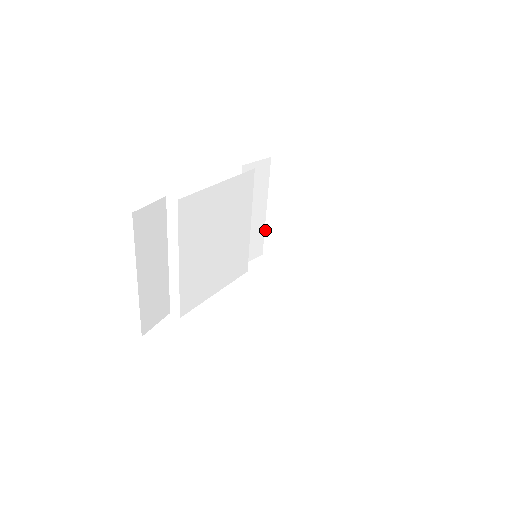
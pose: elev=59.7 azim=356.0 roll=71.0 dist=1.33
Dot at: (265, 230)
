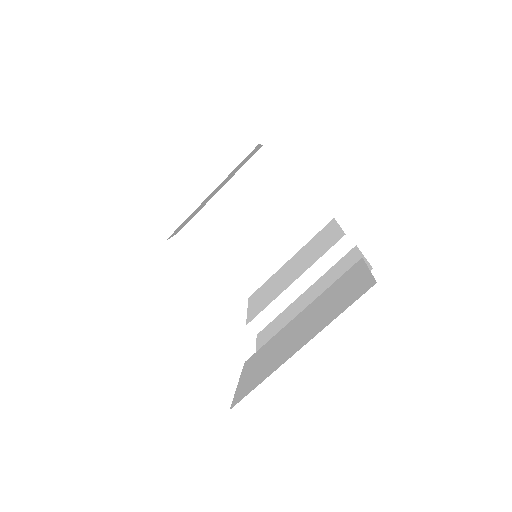
Dot at: (201, 210)
